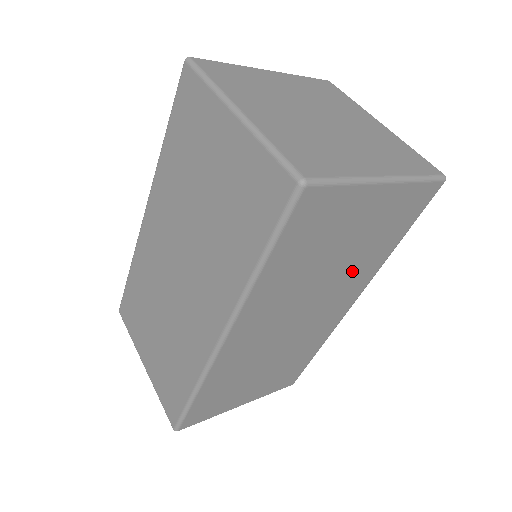
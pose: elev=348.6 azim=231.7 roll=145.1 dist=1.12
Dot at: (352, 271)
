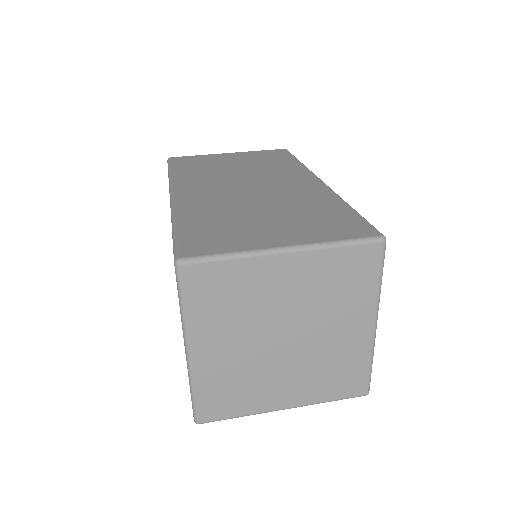
Dot at: occluded
